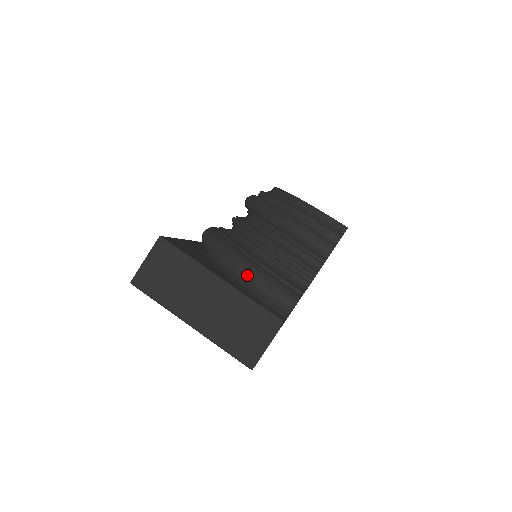
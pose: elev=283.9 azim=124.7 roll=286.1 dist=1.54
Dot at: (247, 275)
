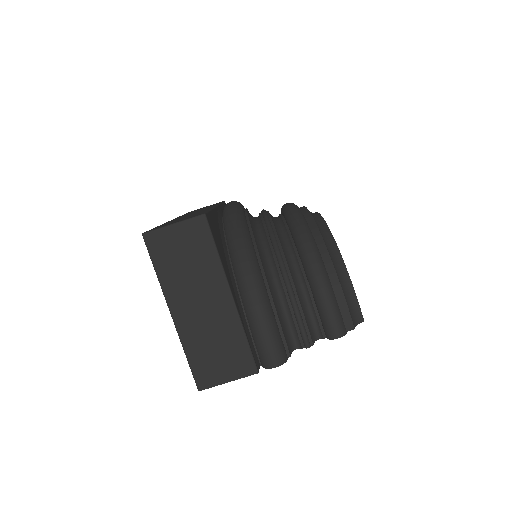
Dot at: (256, 307)
